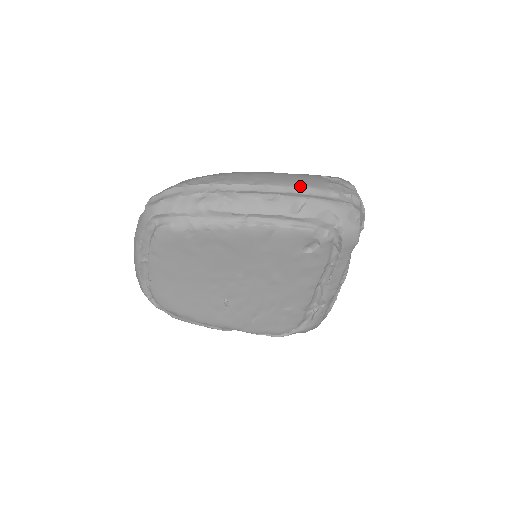
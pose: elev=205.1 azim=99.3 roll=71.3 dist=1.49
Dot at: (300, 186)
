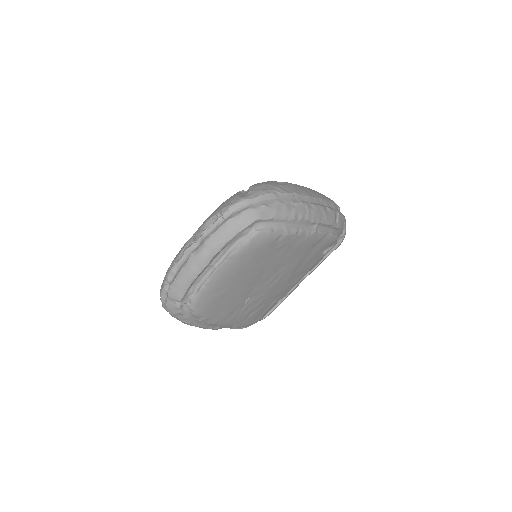
Dot at: (330, 201)
